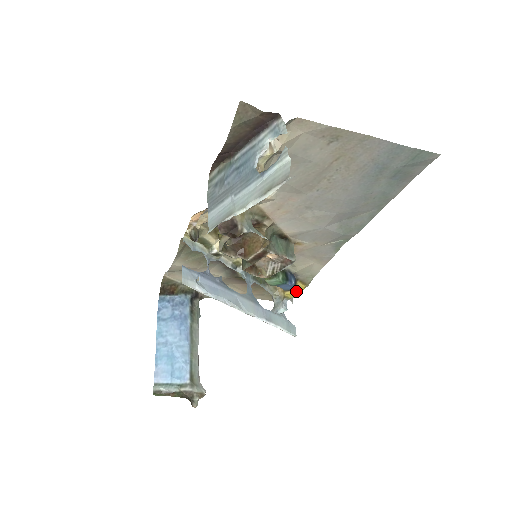
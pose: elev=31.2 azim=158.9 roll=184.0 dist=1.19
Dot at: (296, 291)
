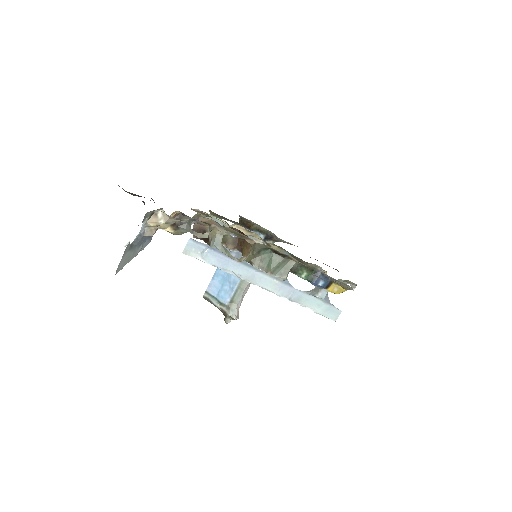
Dot at: (329, 290)
